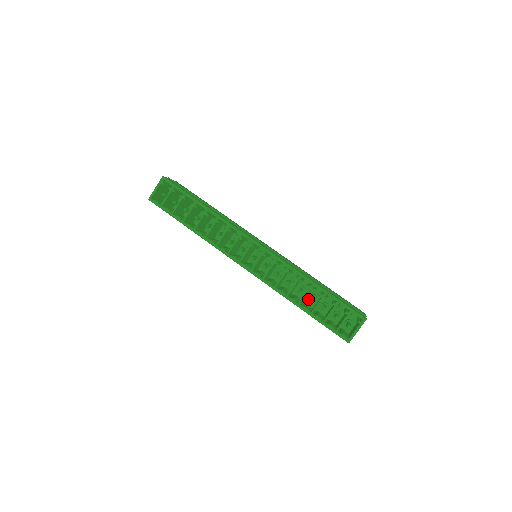
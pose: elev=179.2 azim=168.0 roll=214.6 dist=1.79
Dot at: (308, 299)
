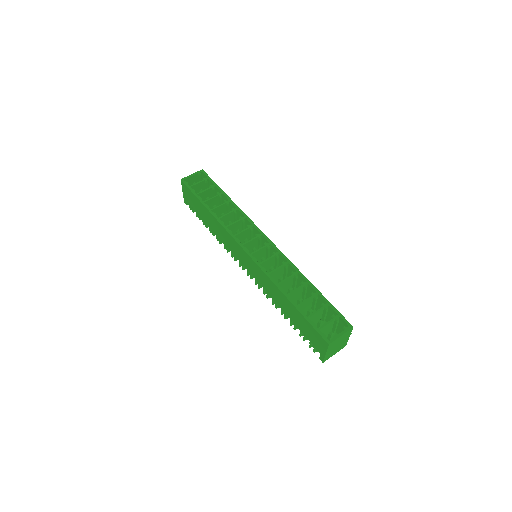
Dot at: occluded
